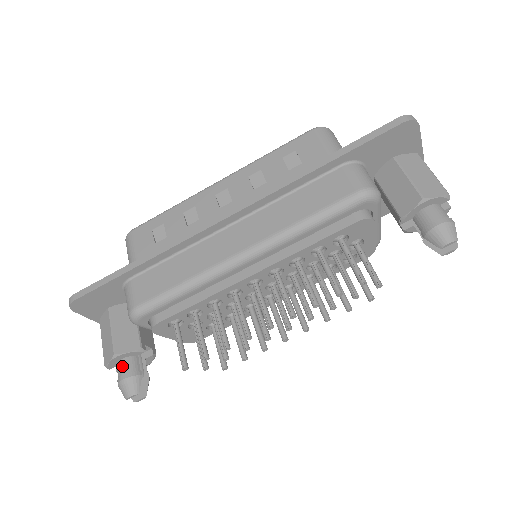
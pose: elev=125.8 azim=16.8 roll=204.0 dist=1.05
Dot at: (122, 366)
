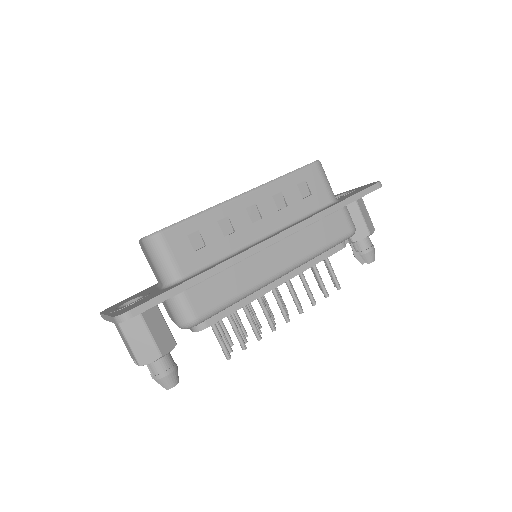
Dot at: (162, 363)
